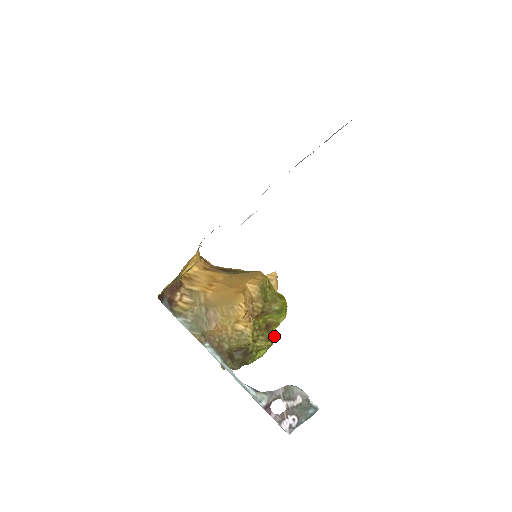
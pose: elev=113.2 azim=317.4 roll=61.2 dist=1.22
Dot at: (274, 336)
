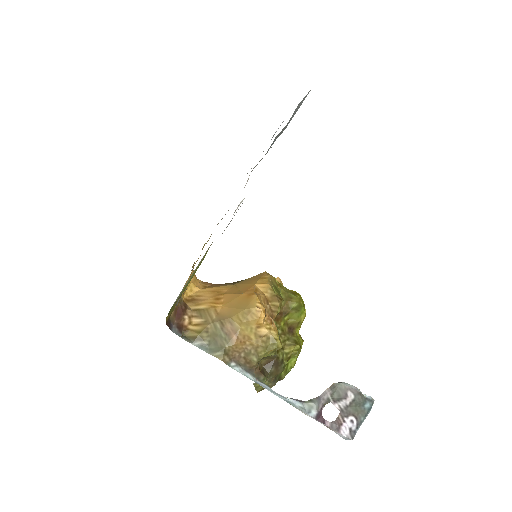
Dot at: (300, 339)
